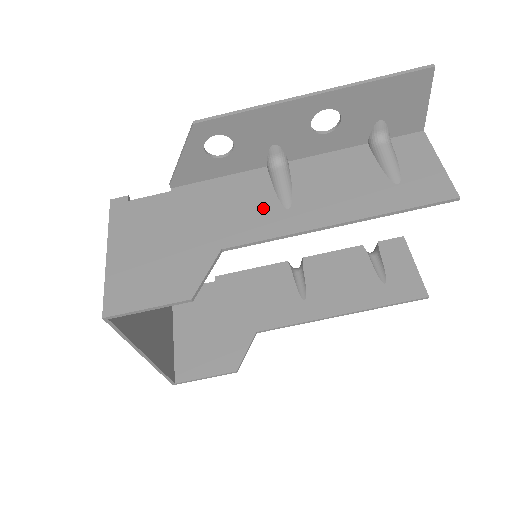
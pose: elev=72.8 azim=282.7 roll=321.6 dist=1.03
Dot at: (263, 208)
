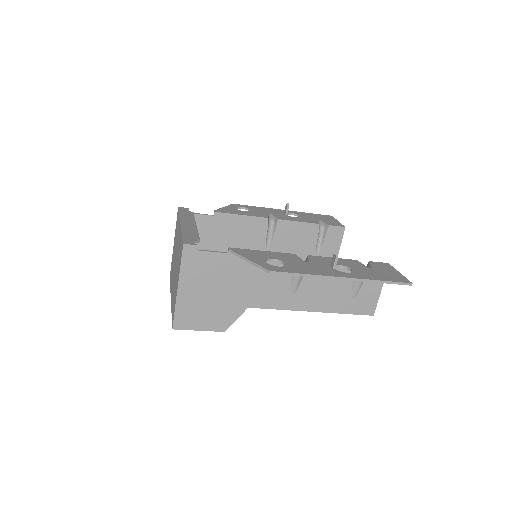
Dot at: (280, 288)
